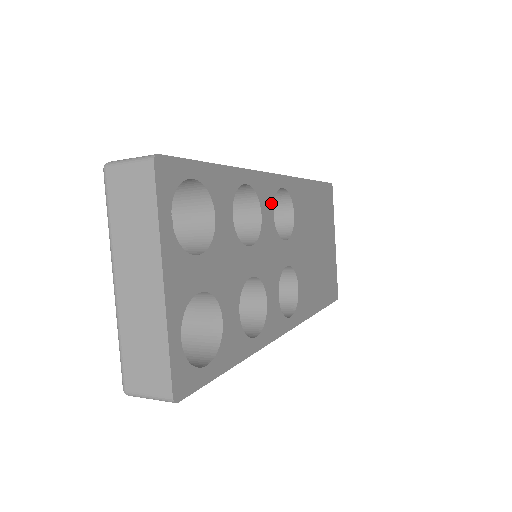
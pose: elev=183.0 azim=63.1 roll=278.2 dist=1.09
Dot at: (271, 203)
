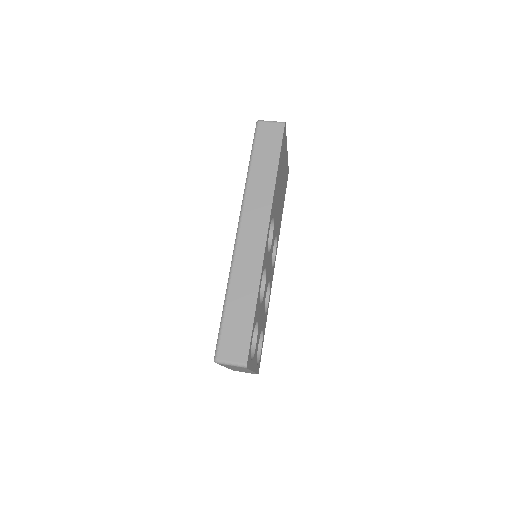
Dot at: (267, 251)
